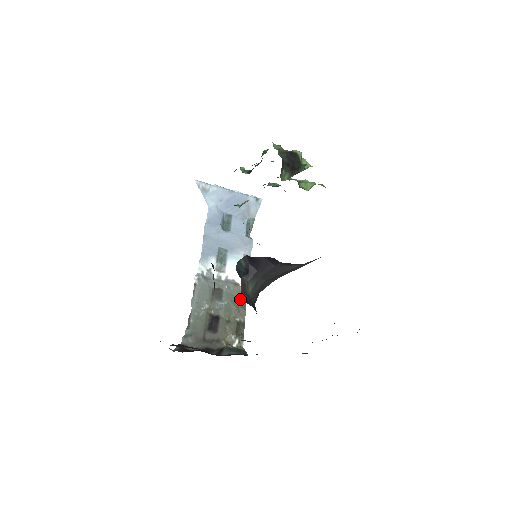
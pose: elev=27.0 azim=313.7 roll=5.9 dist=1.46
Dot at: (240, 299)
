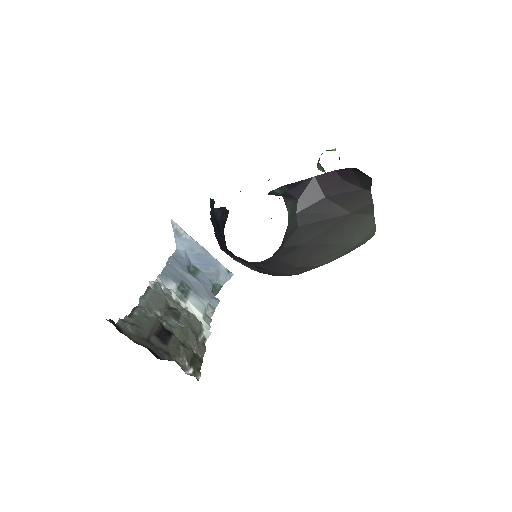
Dot at: (199, 336)
